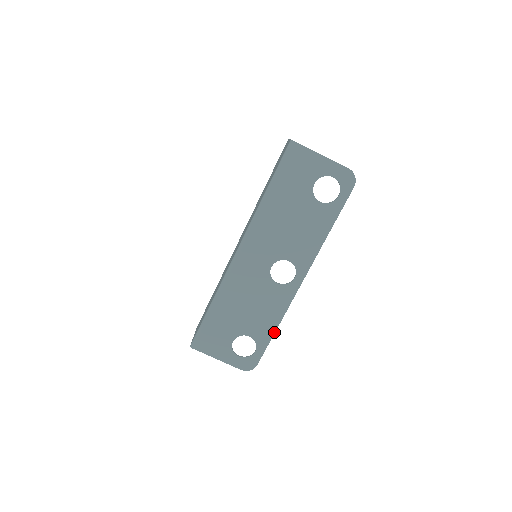
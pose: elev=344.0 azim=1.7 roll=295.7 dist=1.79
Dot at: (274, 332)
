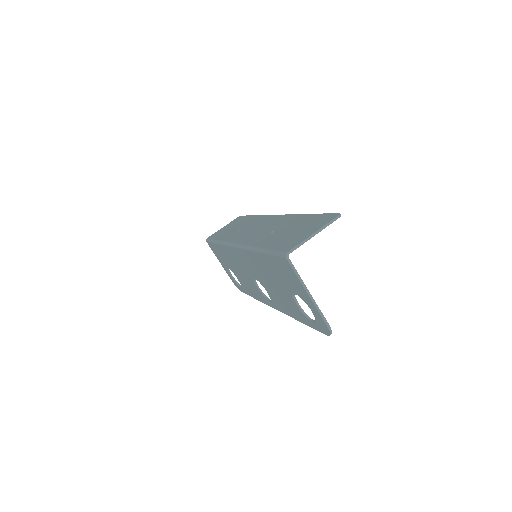
Dot at: occluded
